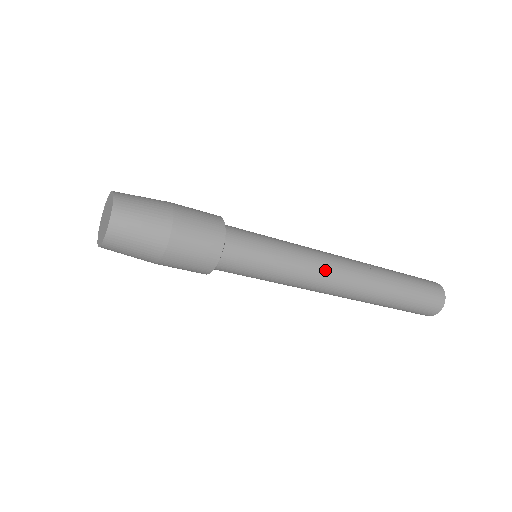
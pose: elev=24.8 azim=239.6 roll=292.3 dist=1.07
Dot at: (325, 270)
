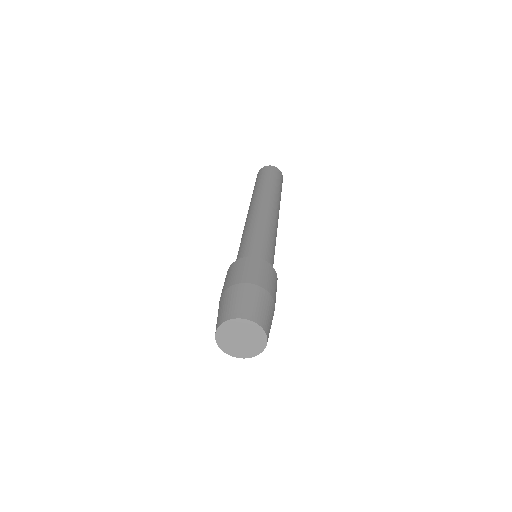
Dot at: (275, 222)
